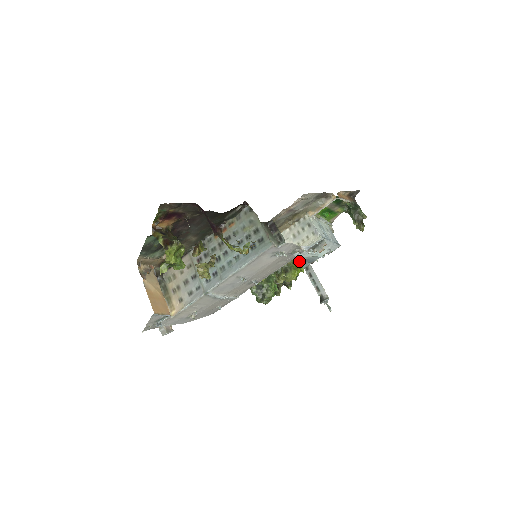
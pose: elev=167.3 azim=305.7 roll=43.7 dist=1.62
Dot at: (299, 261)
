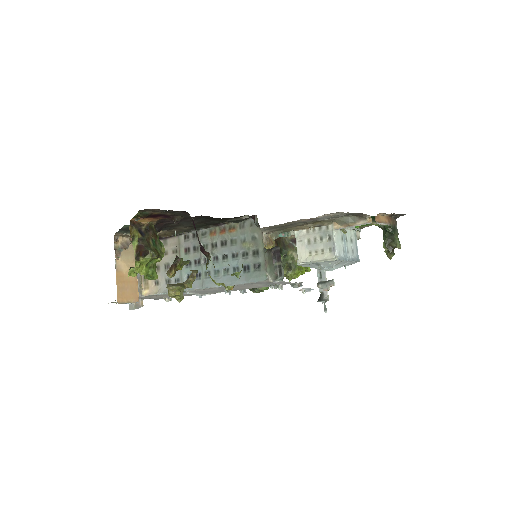
Dot at: occluded
